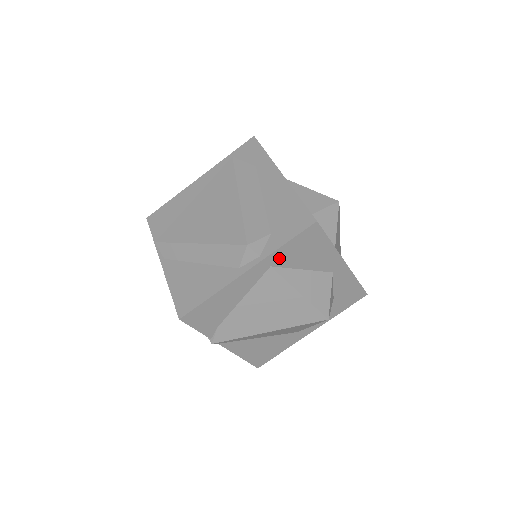
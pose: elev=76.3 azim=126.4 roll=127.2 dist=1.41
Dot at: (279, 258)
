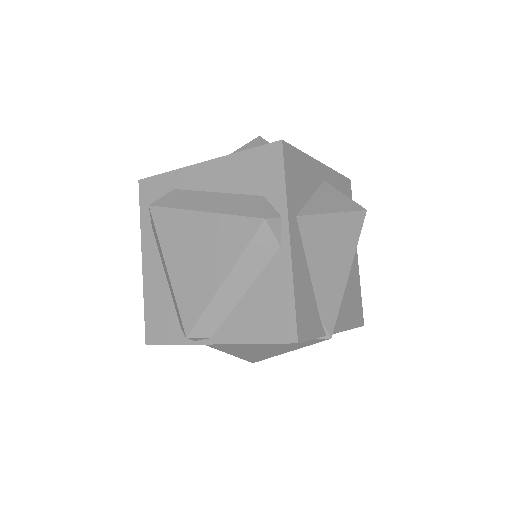
Dot at: (293, 202)
